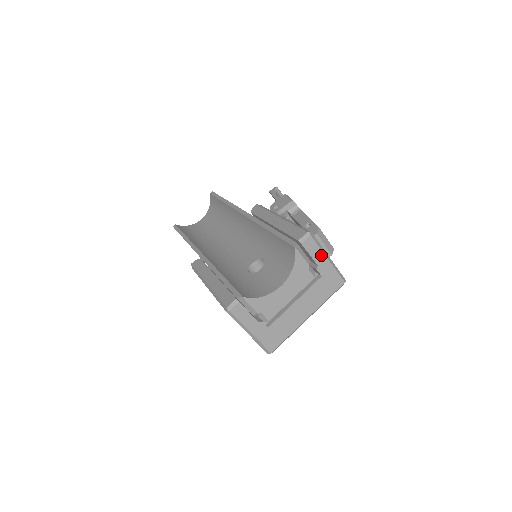
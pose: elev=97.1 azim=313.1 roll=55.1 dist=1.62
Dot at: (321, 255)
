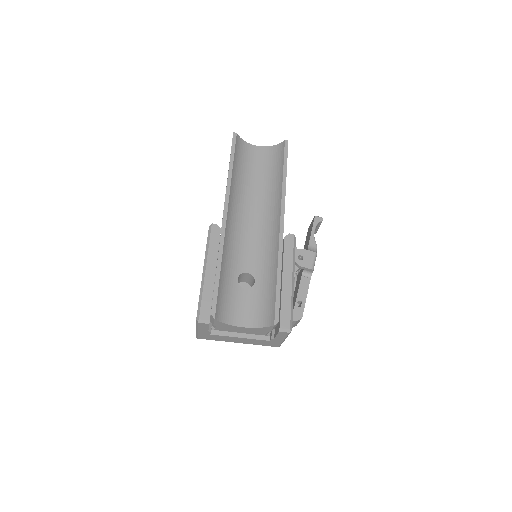
Dot at: (283, 338)
